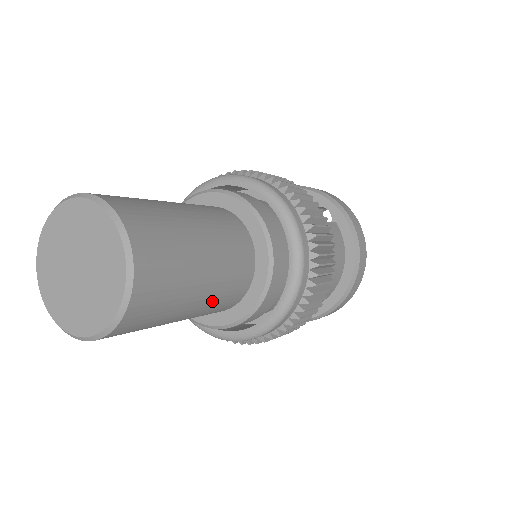
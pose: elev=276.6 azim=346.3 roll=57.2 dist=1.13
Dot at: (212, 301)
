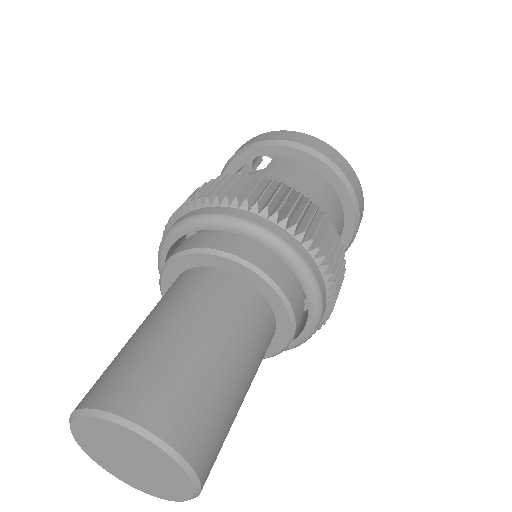
Dot at: (248, 349)
